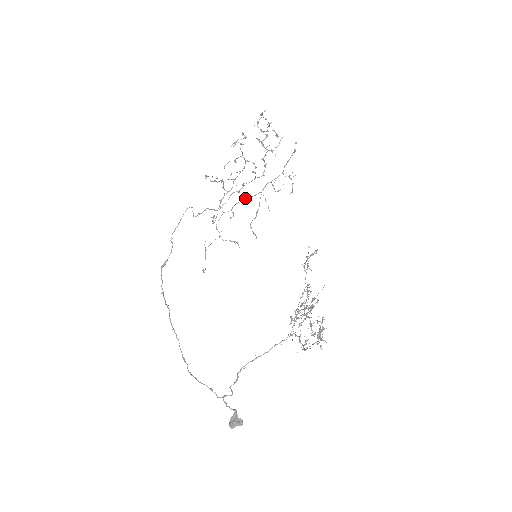
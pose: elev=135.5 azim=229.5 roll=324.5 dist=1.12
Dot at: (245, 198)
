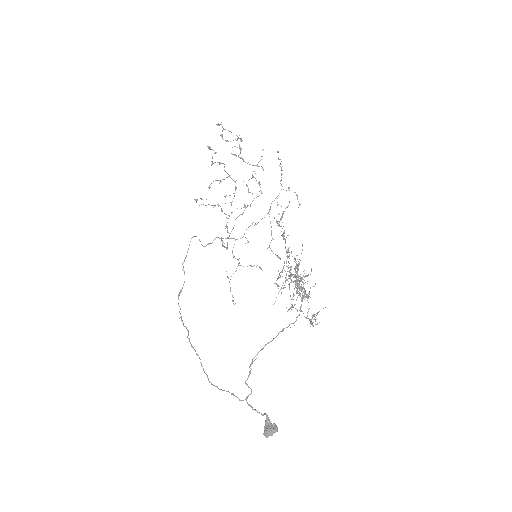
Dot at: occluded
